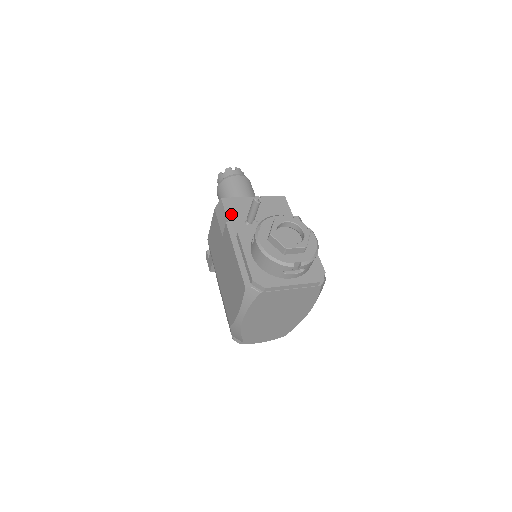
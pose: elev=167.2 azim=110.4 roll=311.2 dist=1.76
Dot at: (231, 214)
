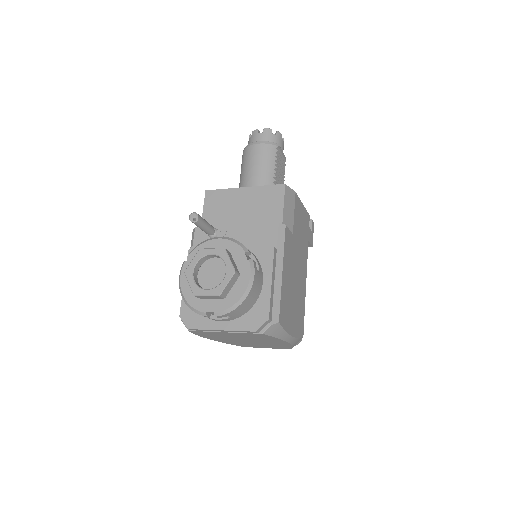
Dot at: (208, 214)
